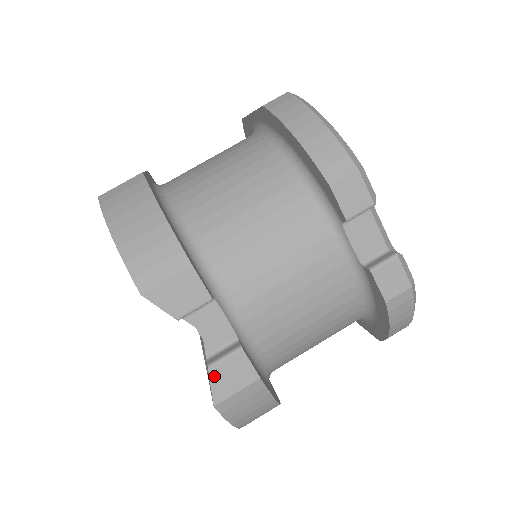
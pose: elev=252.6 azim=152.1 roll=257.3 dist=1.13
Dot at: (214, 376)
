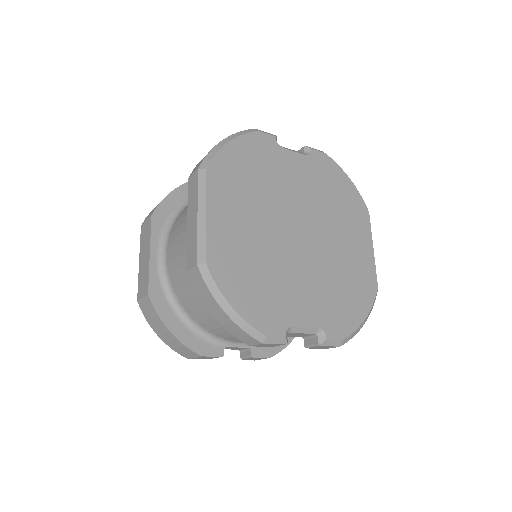
Dot at: (246, 359)
